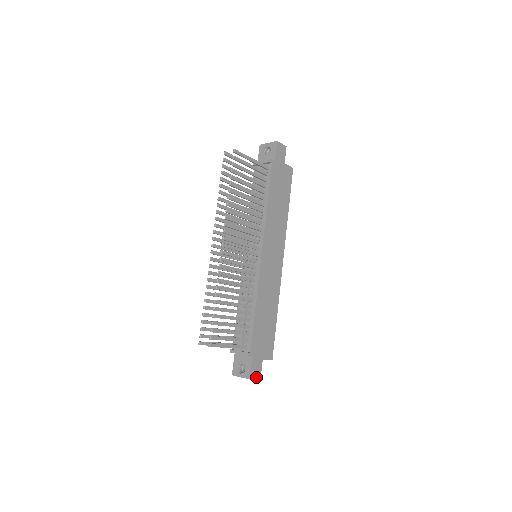
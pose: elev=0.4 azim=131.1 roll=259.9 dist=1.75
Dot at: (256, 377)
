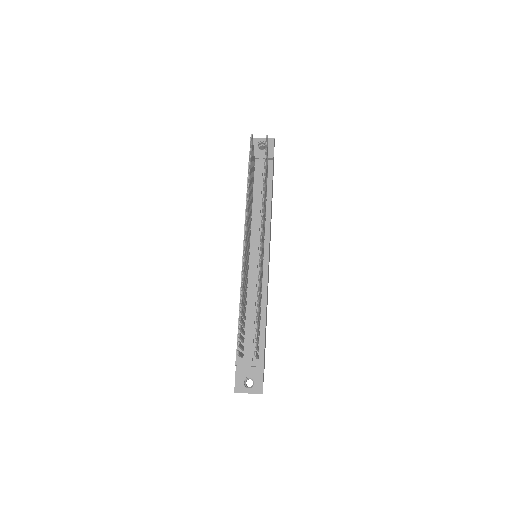
Dot at: occluded
